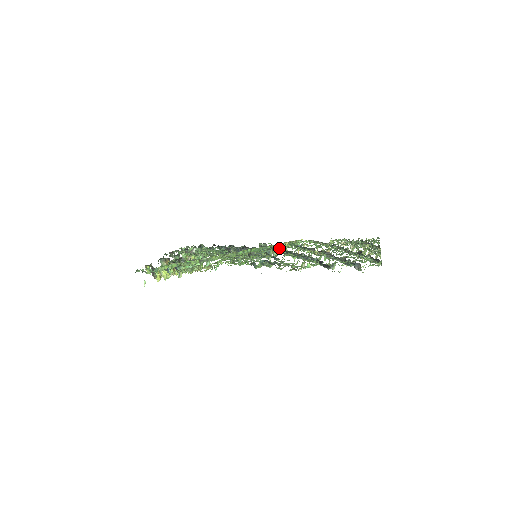
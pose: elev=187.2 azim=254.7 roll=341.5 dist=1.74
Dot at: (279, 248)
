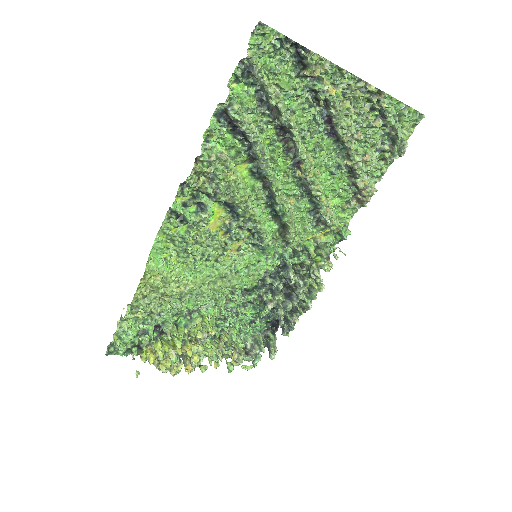
Dot at: (311, 247)
